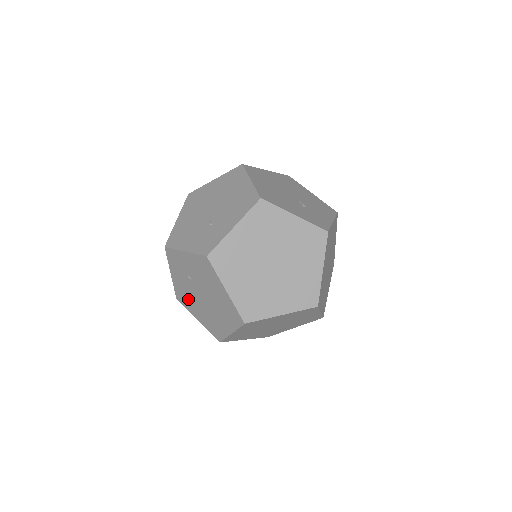
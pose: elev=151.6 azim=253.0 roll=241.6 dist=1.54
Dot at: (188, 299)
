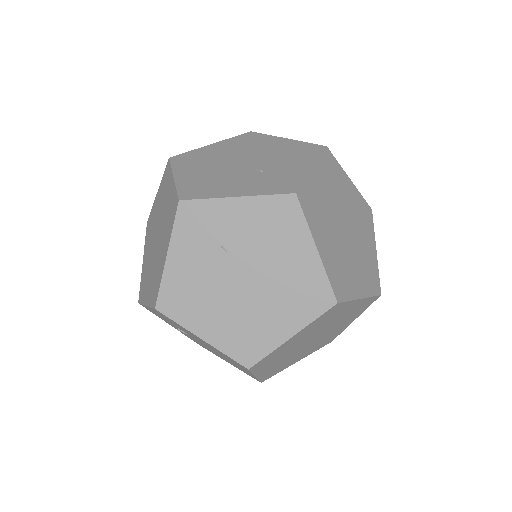
Dot at: (195, 299)
